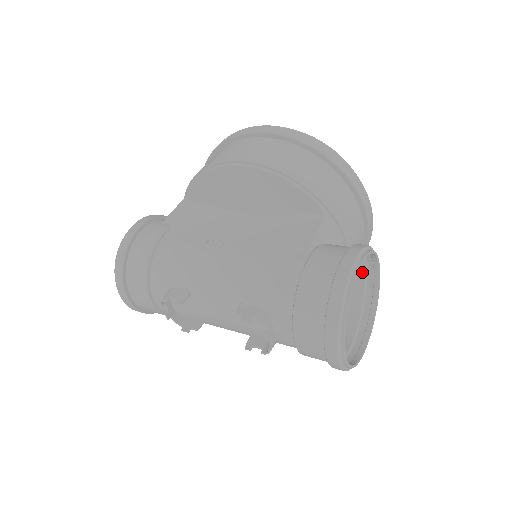
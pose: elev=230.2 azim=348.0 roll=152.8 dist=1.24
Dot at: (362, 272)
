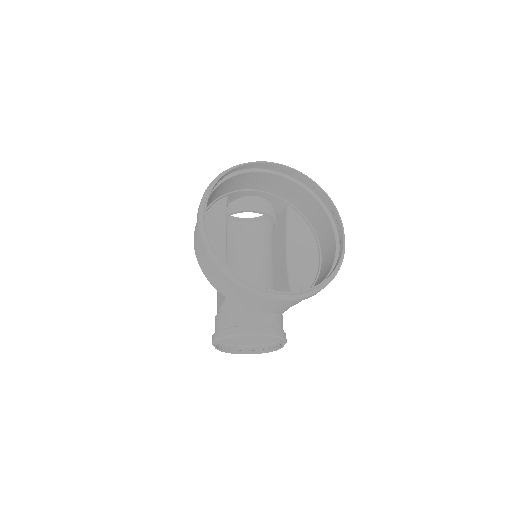
Dot at: (262, 326)
